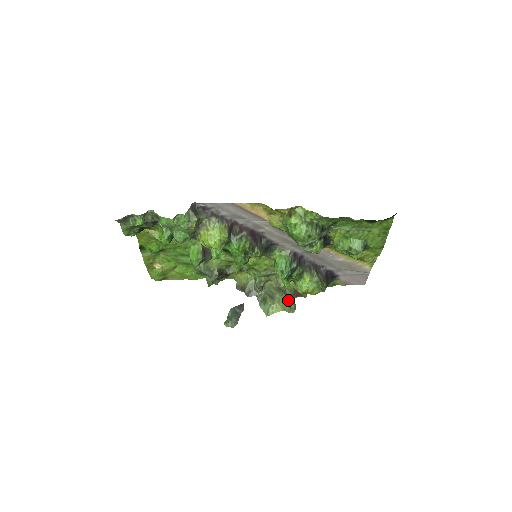
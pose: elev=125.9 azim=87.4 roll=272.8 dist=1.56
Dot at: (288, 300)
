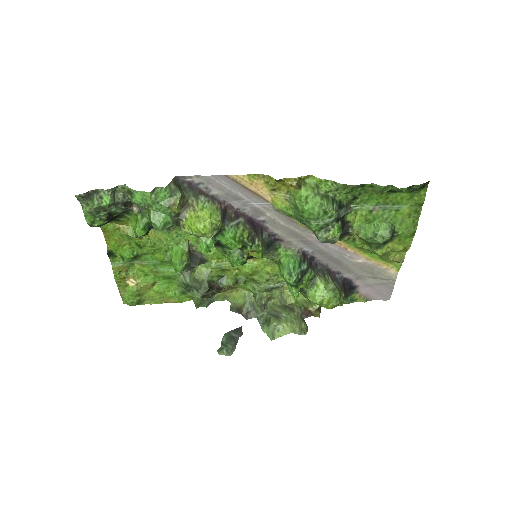
Dot at: (297, 319)
